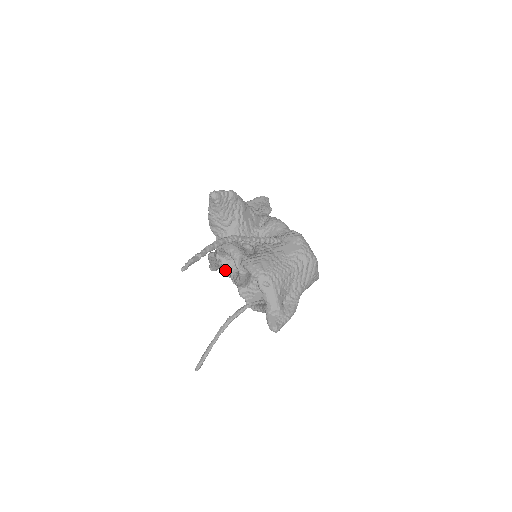
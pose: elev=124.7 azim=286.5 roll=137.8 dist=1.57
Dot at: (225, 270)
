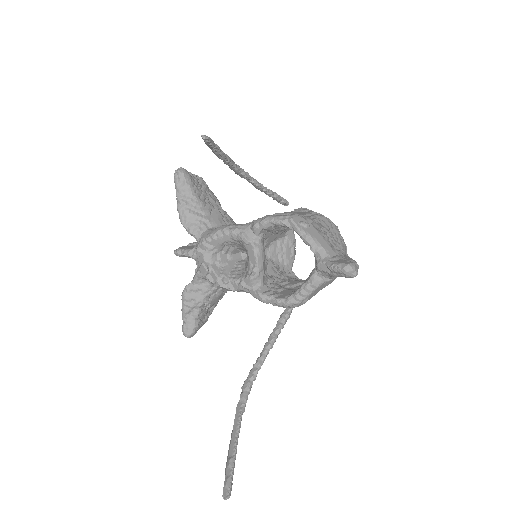
Dot at: (222, 279)
